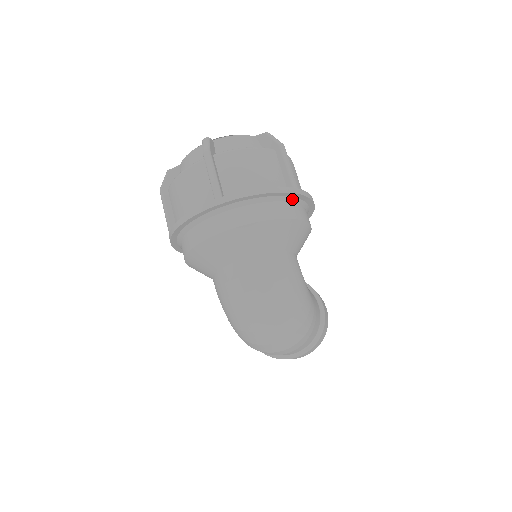
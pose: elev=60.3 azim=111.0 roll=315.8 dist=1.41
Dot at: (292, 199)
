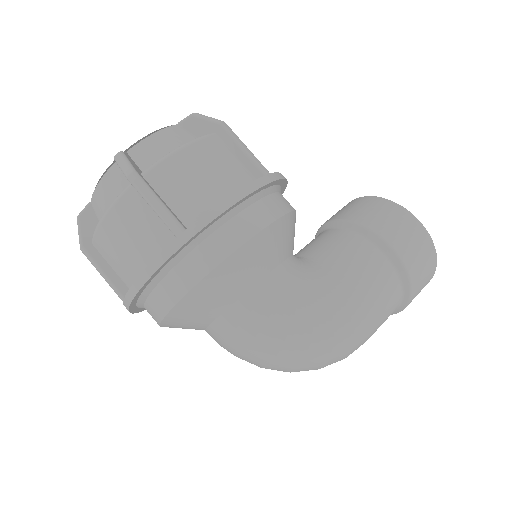
Dot at: (191, 245)
